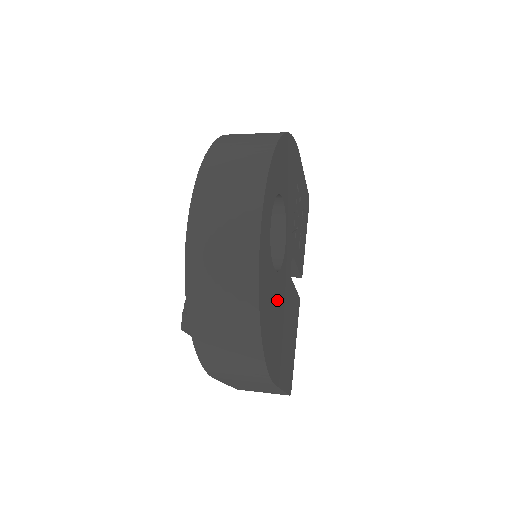
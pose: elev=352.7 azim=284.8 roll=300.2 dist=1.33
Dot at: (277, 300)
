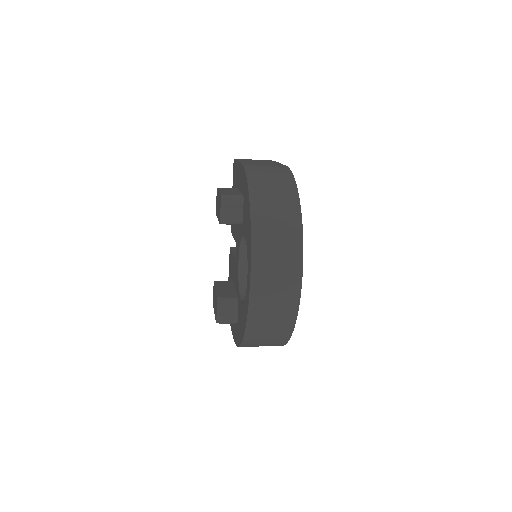
Dot at: occluded
